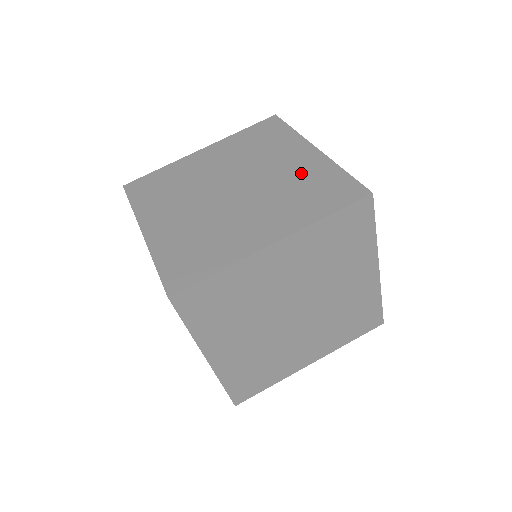
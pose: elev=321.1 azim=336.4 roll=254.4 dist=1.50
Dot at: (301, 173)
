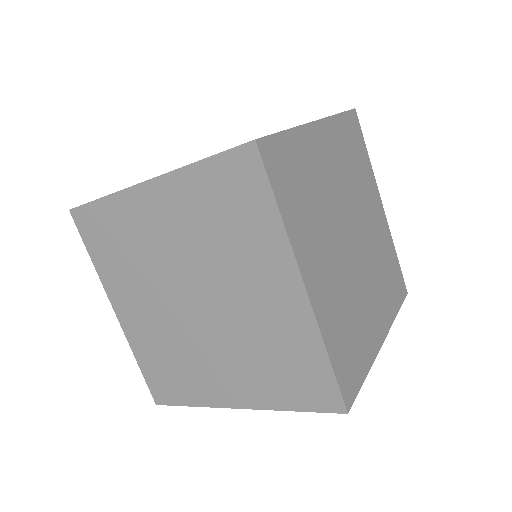
Dot at: occluded
